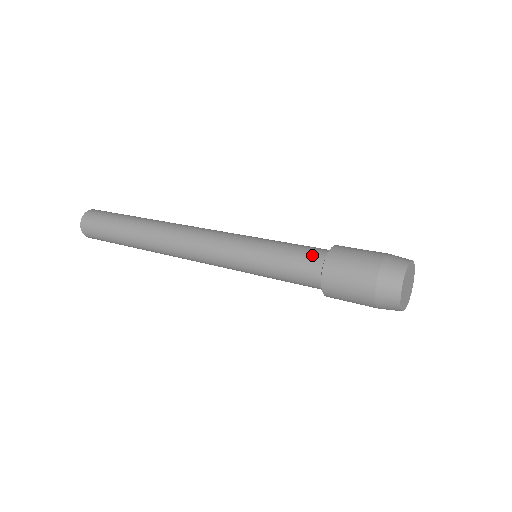
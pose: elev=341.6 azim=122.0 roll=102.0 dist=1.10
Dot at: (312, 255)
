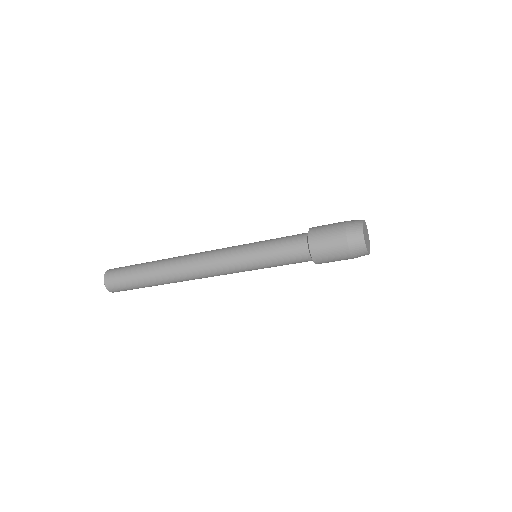
Dot at: occluded
